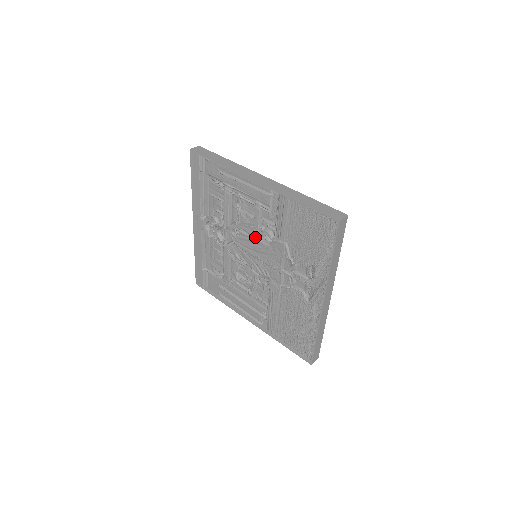
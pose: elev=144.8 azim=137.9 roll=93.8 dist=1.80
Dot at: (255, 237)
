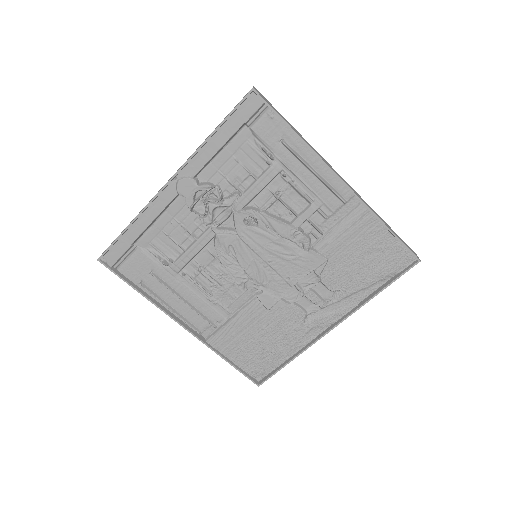
Dot at: (283, 238)
